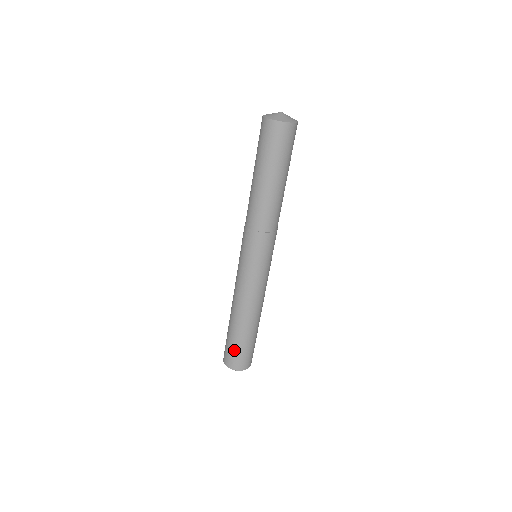
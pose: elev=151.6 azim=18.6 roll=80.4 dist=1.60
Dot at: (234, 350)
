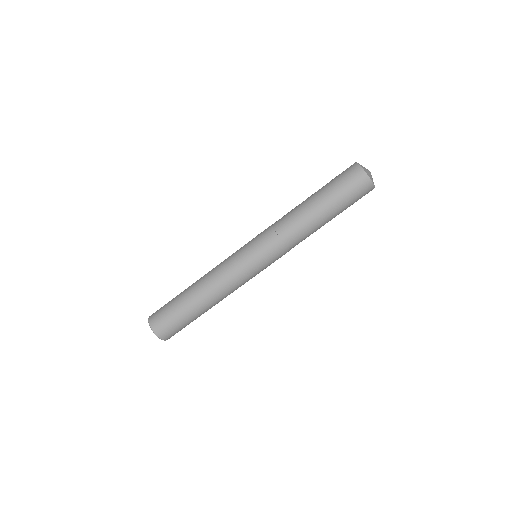
Dot at: (175, 321)
